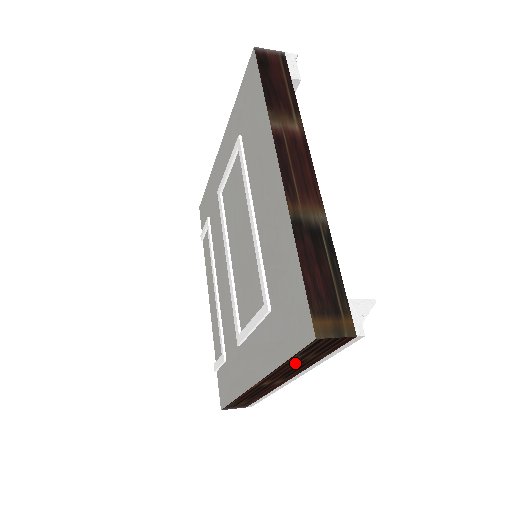
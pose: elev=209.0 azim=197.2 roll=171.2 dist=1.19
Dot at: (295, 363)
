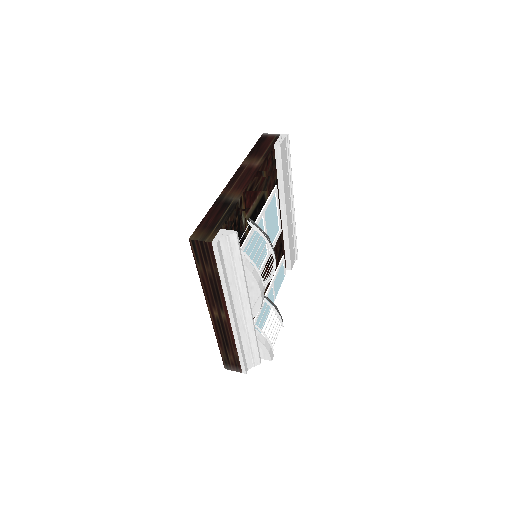
Dot at: (207, 278)
